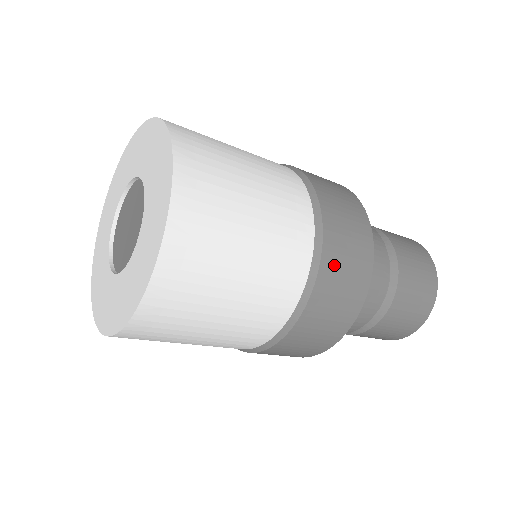
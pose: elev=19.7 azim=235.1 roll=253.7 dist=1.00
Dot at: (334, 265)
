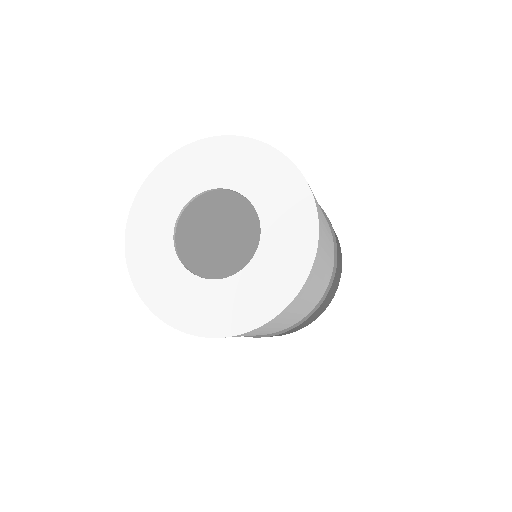
Dot at: (284, 333)
